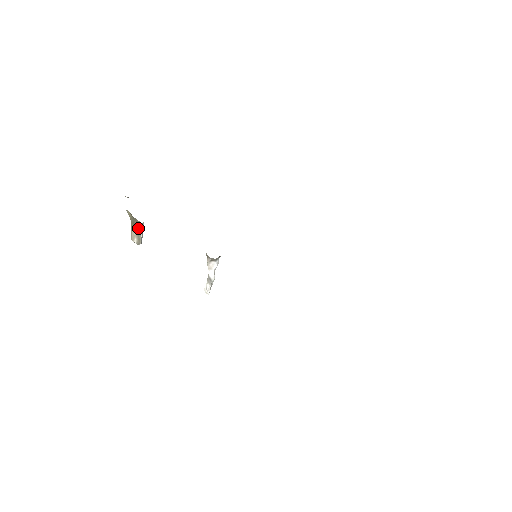
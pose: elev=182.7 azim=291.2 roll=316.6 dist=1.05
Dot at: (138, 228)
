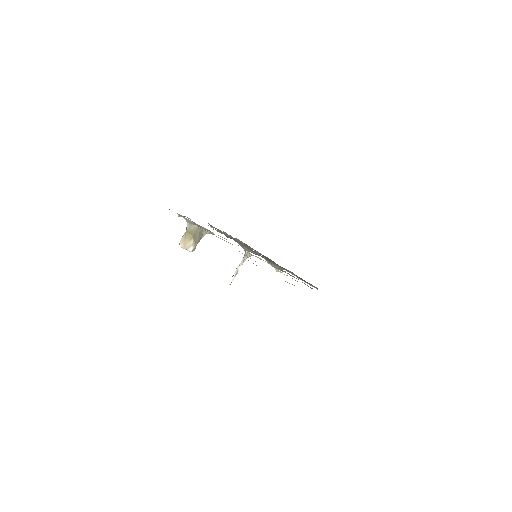
Dot at: (199, 238)
